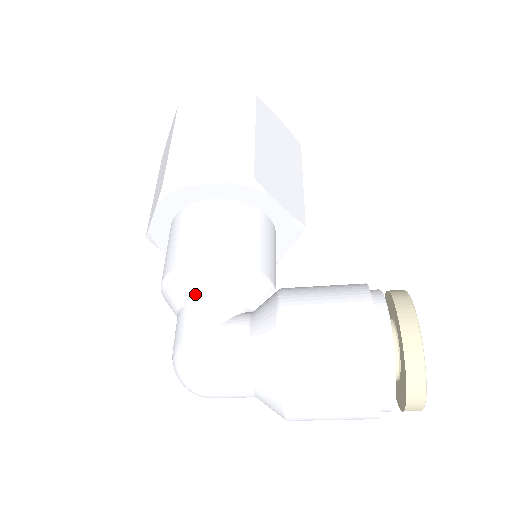
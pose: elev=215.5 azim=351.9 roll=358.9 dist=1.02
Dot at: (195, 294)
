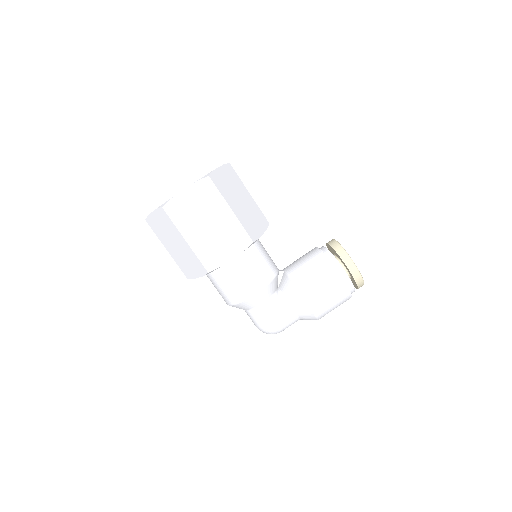
Dot at: (256, 305)
